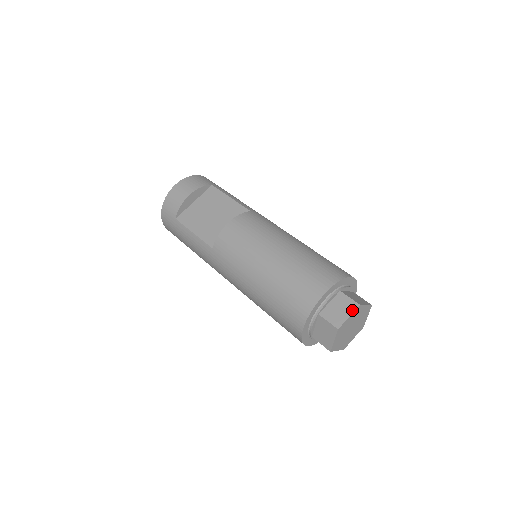
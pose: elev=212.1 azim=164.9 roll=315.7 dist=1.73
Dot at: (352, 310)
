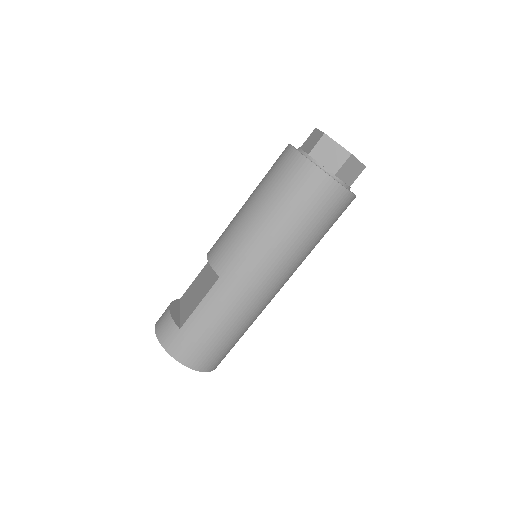
Dot at: (316, 131)
